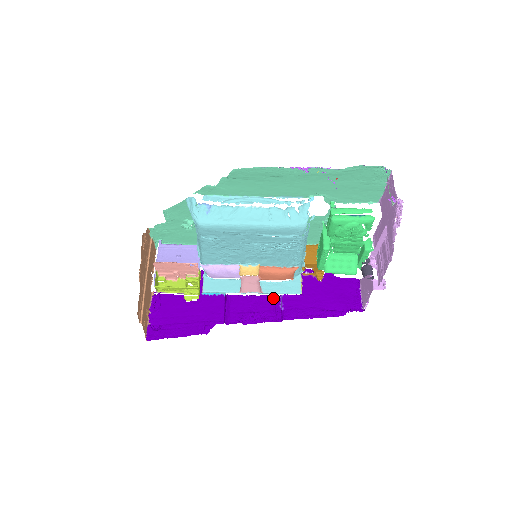
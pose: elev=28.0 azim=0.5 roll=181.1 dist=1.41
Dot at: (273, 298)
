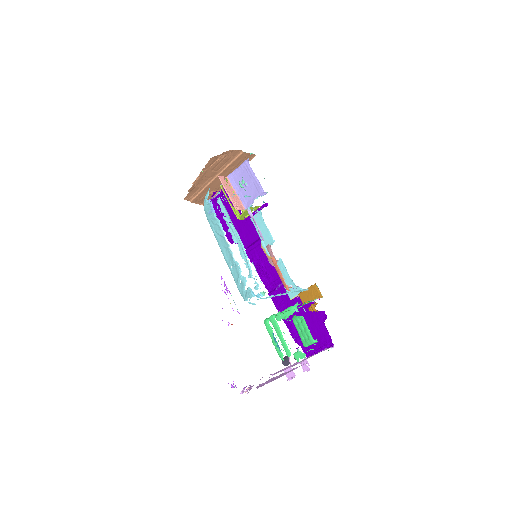
Dot at: occluded
